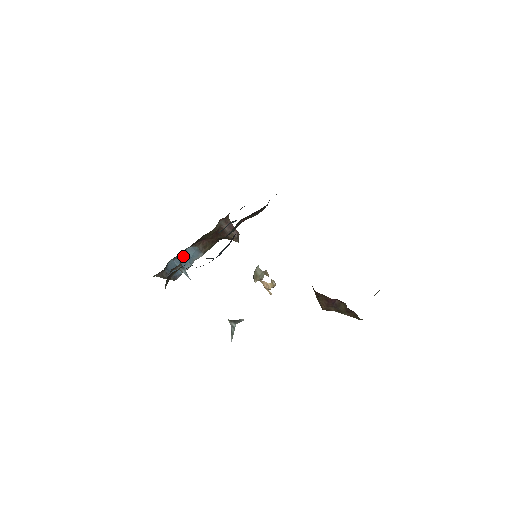
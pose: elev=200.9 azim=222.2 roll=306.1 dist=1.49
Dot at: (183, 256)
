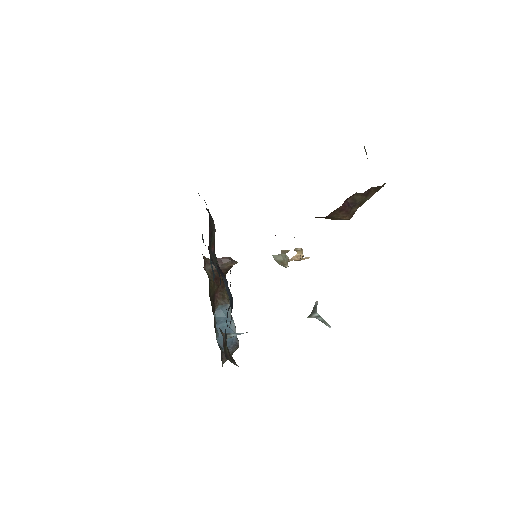
Dot at: (220, 324)
